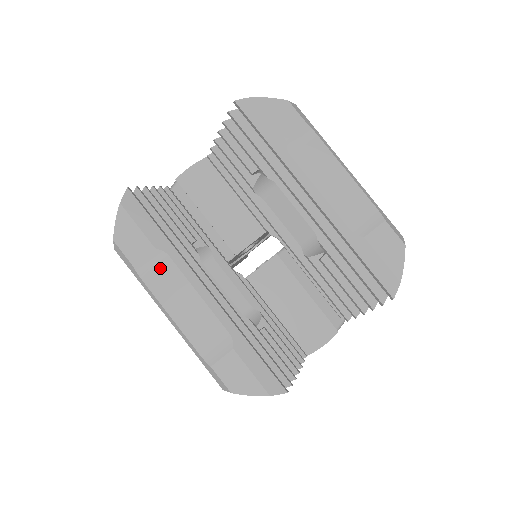
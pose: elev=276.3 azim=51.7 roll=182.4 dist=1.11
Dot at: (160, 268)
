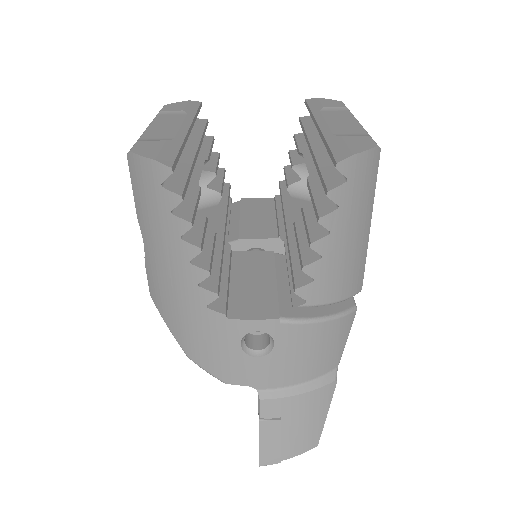
Dot at: (174, 116)
